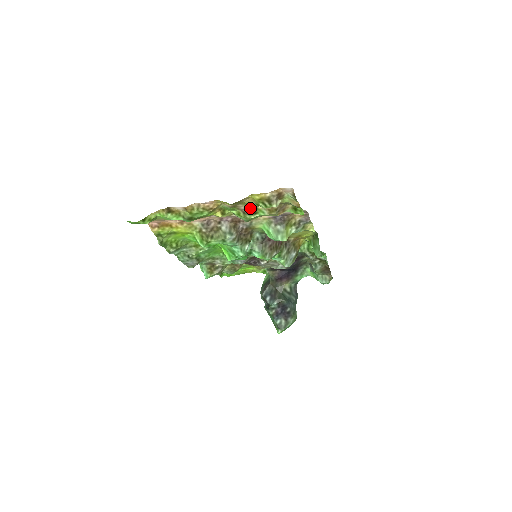
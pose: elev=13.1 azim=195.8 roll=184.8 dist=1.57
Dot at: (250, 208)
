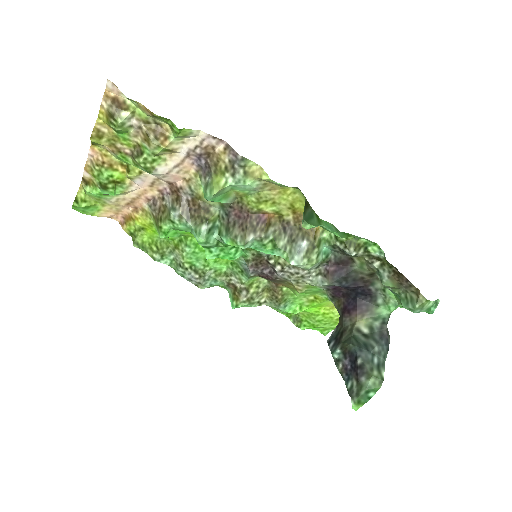
Dot at: (135, 148)
